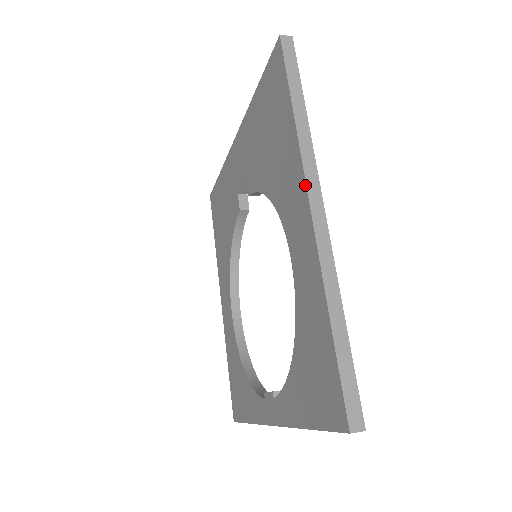
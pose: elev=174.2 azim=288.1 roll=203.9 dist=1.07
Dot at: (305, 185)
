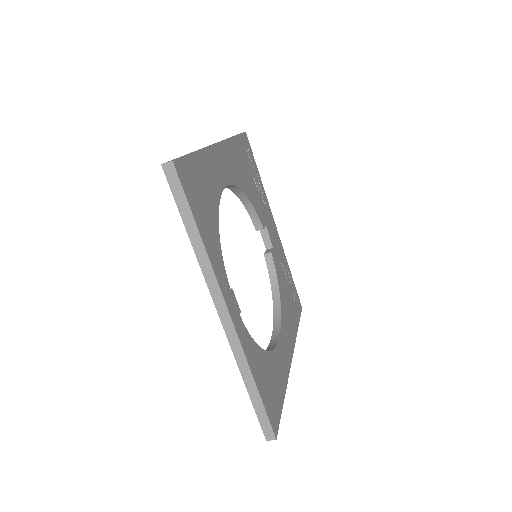
Dot at: occluded
